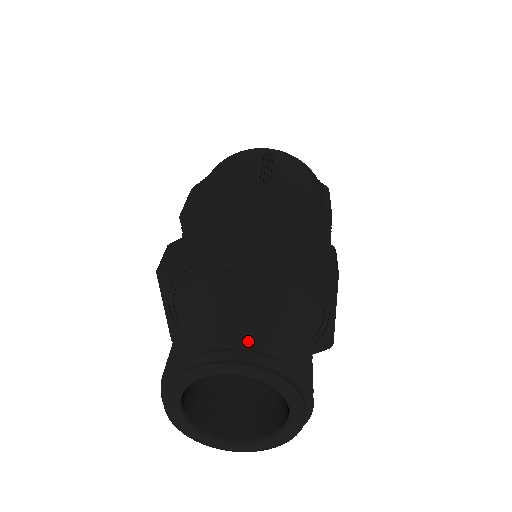
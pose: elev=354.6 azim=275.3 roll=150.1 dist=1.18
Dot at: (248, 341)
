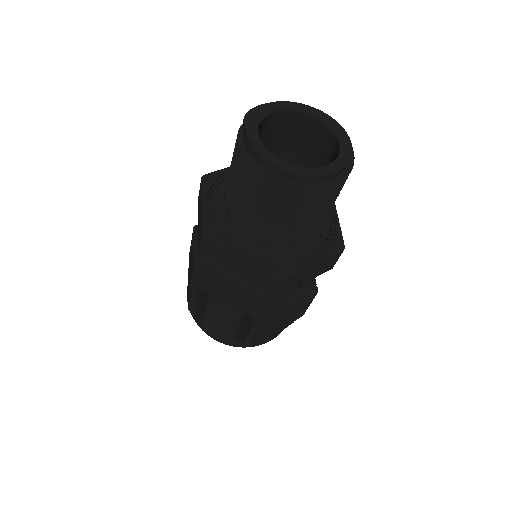
Dot at: occluded
